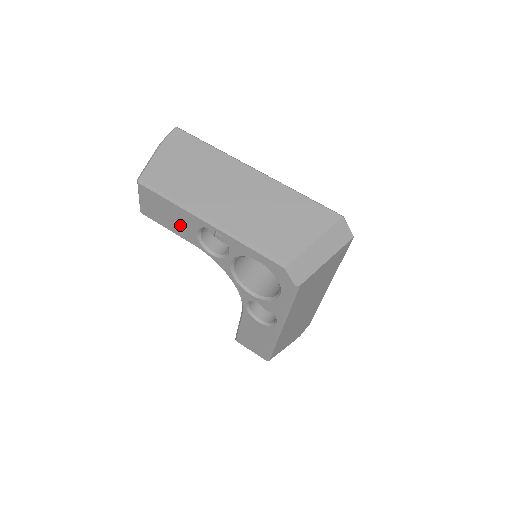
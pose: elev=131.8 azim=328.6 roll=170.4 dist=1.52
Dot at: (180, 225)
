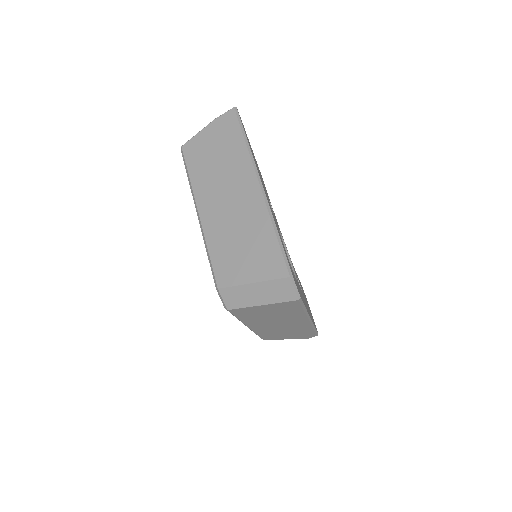
Dot at: occluded
